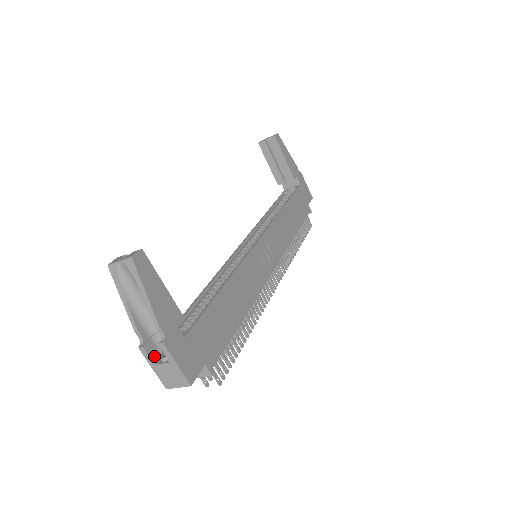
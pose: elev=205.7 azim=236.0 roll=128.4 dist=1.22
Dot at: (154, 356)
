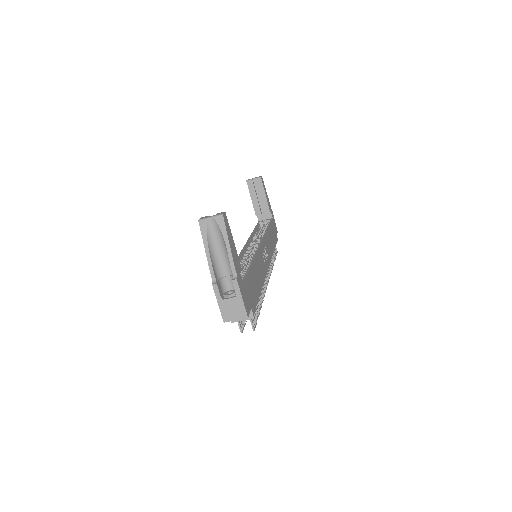
Dot at: (221, 294)
